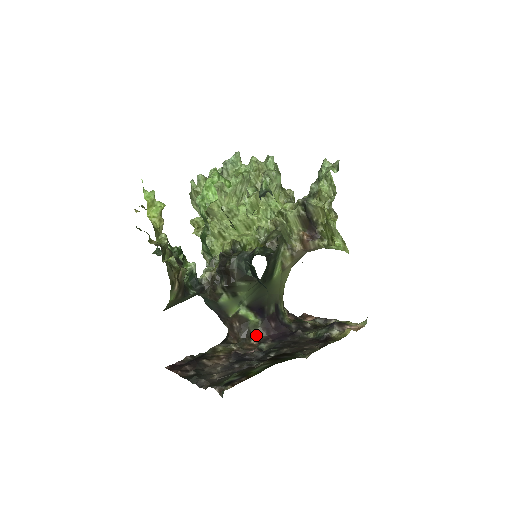
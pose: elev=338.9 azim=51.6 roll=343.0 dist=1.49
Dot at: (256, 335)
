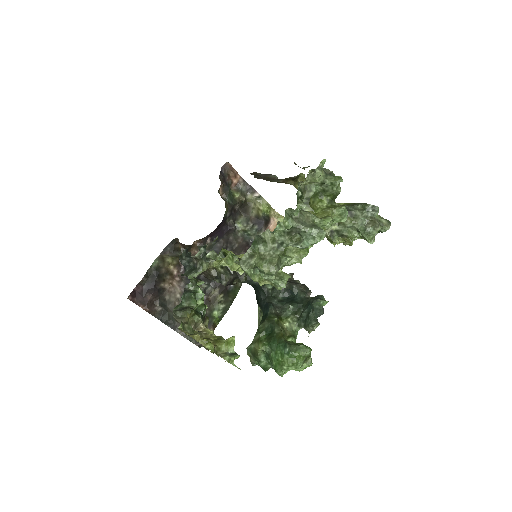
Dot at: (200, 239)
